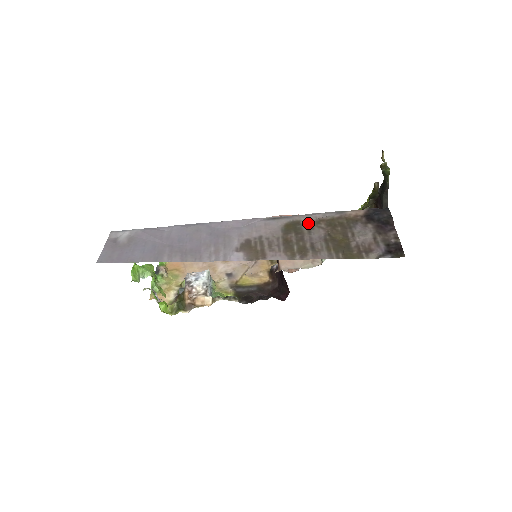
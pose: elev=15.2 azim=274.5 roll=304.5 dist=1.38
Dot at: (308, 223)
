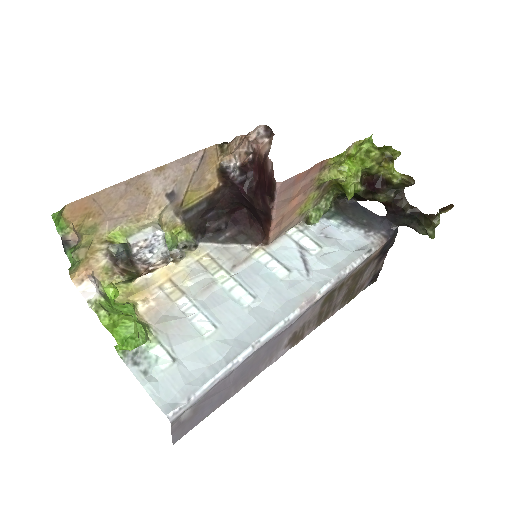
Dot at: (341, 286)
